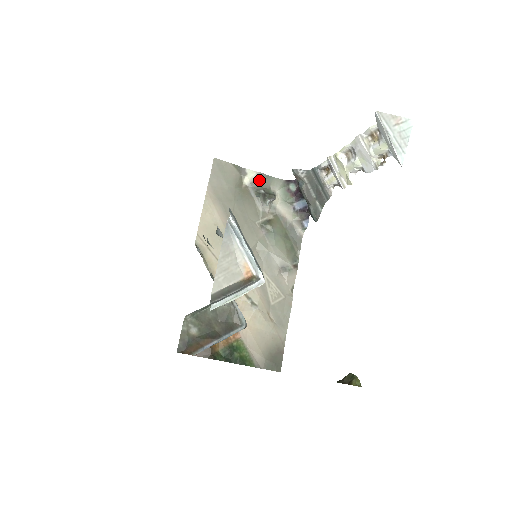
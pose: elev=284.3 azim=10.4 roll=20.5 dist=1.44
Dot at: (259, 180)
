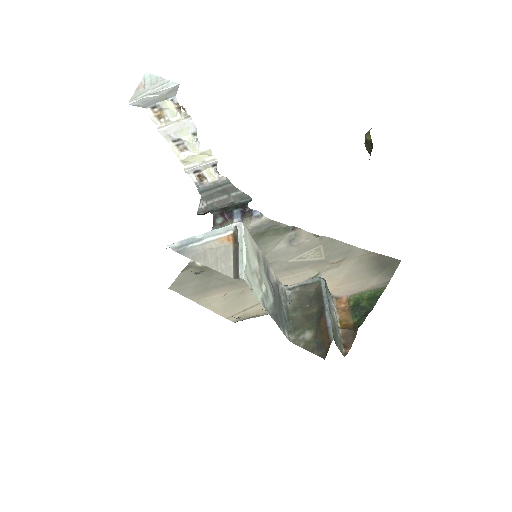
Dot at: occluded
